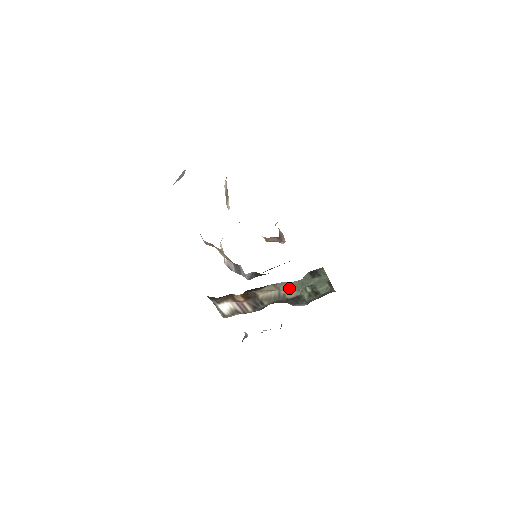
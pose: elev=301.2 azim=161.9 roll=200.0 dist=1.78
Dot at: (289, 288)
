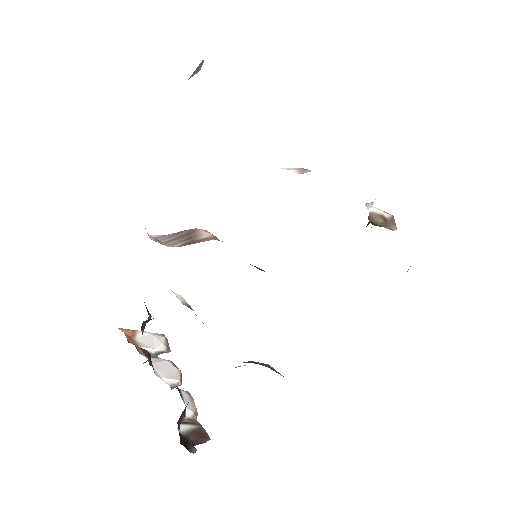
Dot at: occluded
